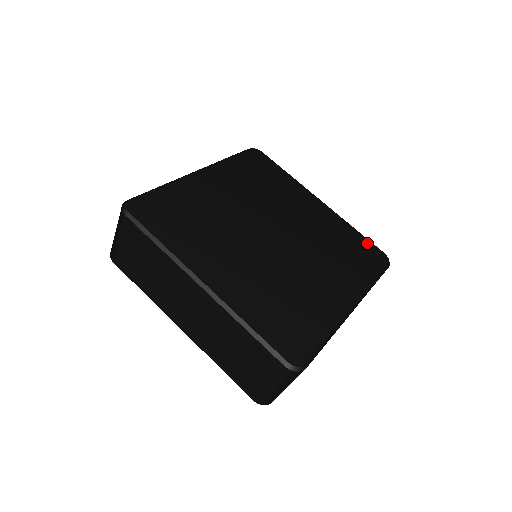
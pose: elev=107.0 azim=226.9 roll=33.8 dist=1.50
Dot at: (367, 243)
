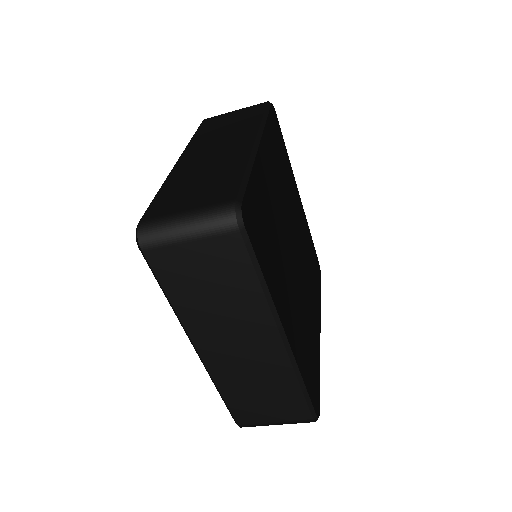
Dot at: (318, 386)
